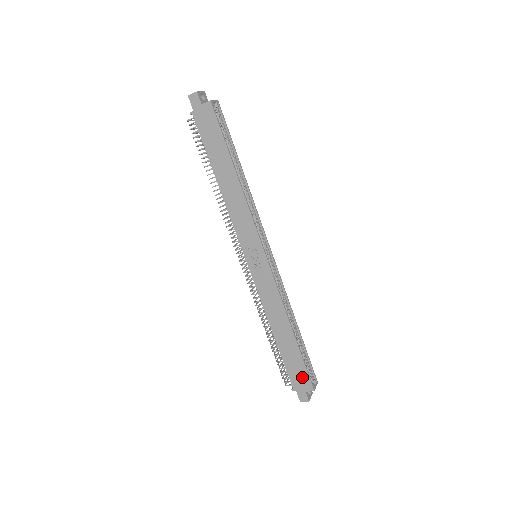
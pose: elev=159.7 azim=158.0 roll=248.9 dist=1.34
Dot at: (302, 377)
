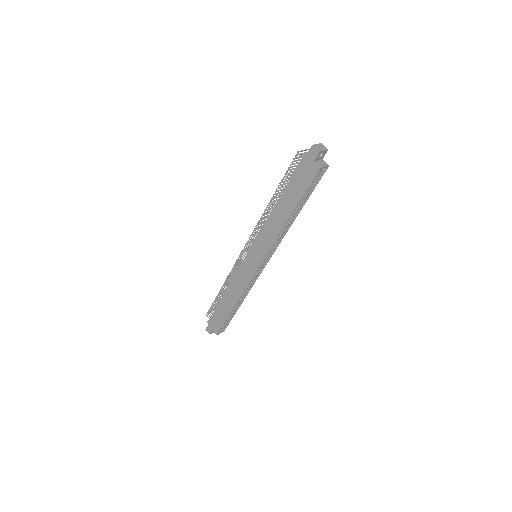
Dot at: (217, 325)
